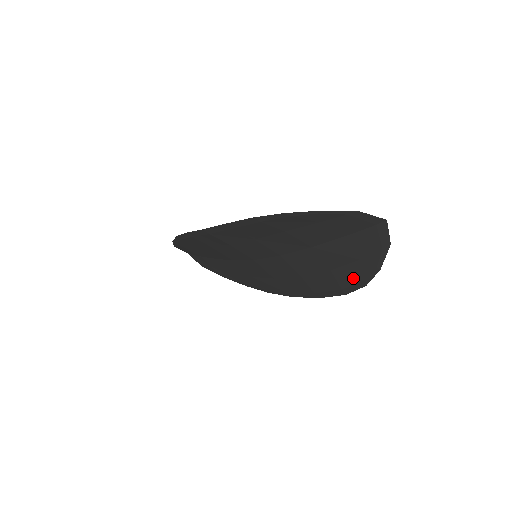
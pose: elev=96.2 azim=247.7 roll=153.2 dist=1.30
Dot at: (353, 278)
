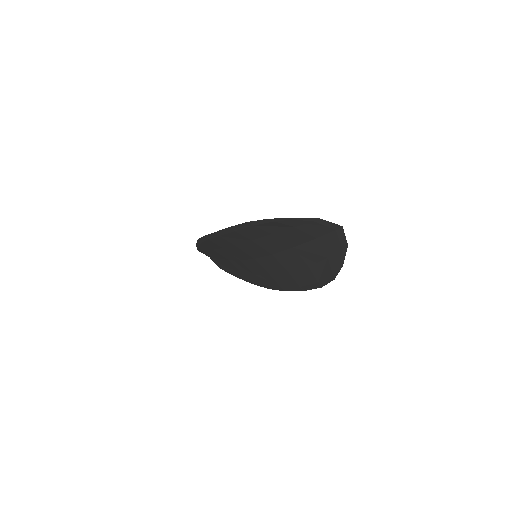
Dot at: (325, 273)
